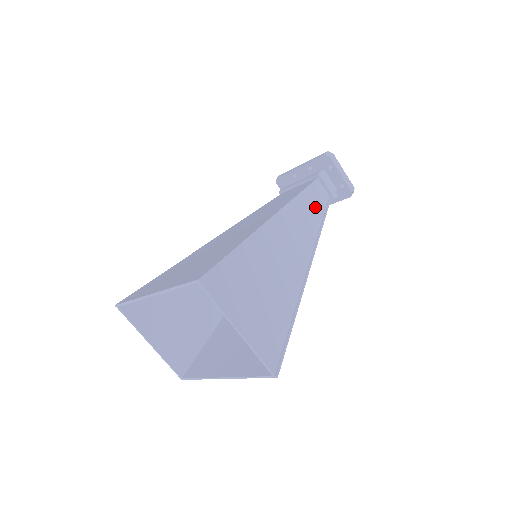
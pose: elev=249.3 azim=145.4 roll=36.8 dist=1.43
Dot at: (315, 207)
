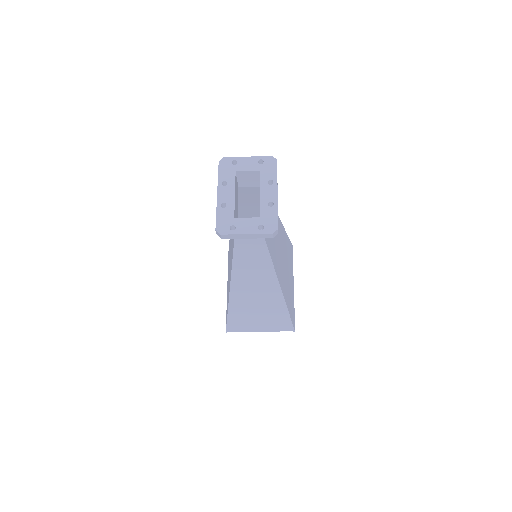
Dot at: (254, 256)
